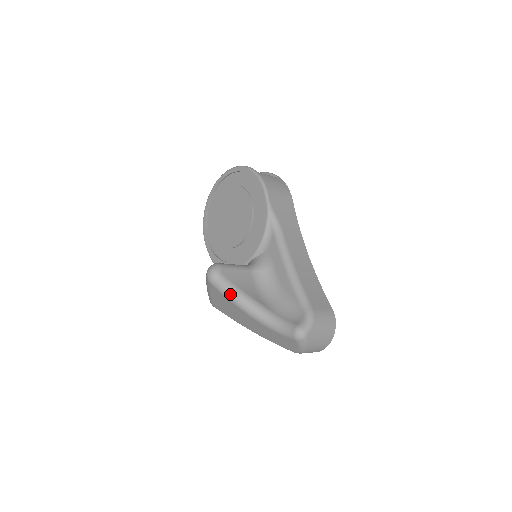
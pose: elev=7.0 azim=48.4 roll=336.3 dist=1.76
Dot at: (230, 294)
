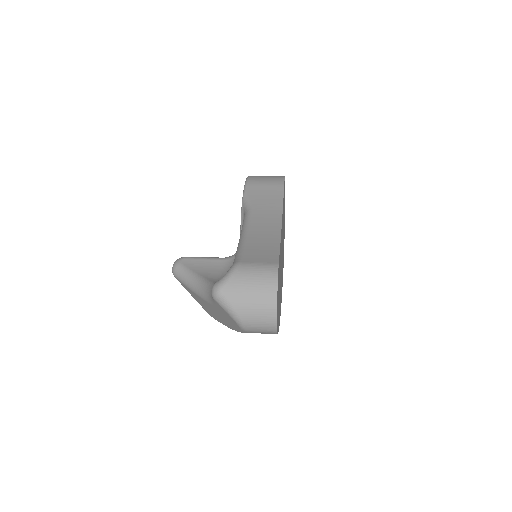
Dot at: (186, 280)
